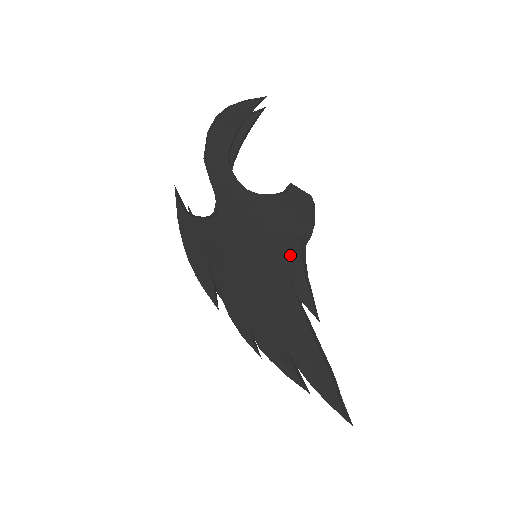
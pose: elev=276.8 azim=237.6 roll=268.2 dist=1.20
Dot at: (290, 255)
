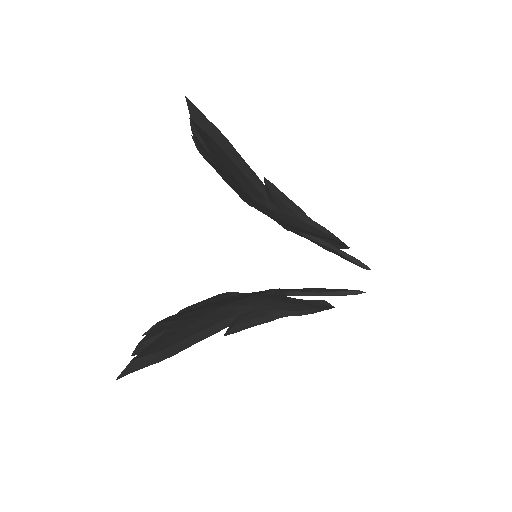
Dot at: occluded
